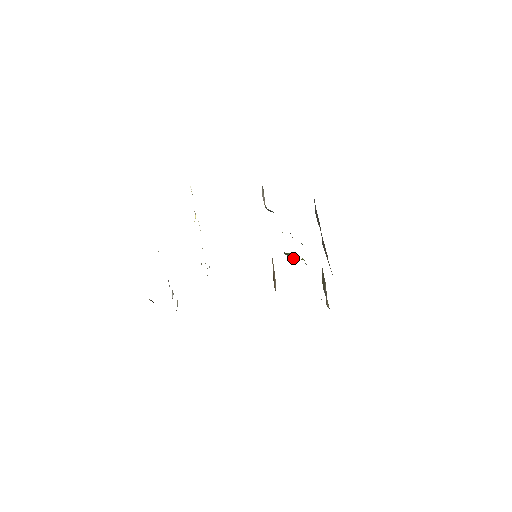
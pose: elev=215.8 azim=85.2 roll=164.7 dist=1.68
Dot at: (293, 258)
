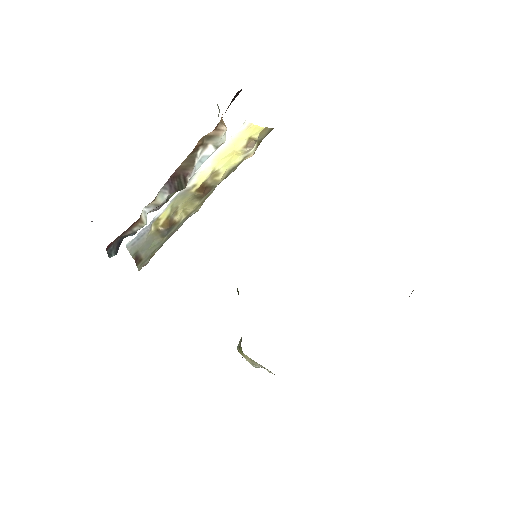
Dot at: occluded
